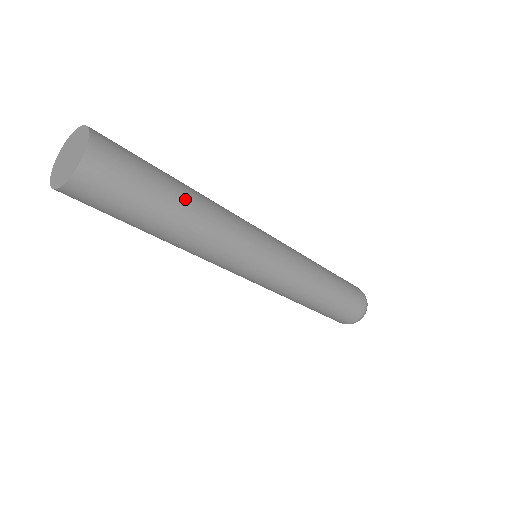
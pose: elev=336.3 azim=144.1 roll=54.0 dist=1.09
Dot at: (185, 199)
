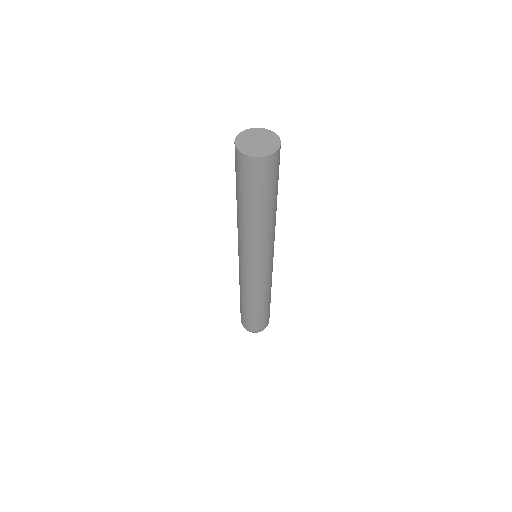
Dot at: occluded
